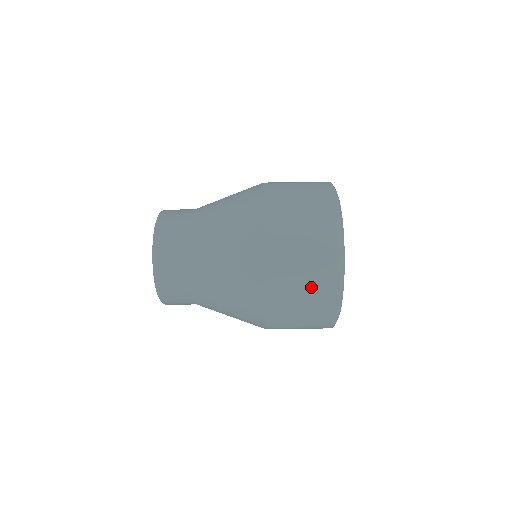
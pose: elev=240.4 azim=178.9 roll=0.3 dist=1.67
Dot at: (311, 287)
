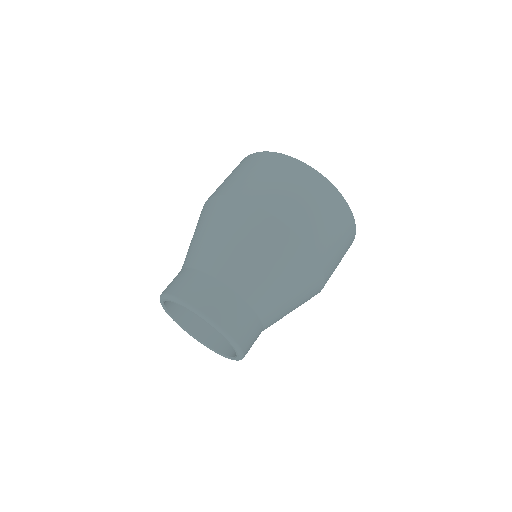
Dot at: (317, 201)
